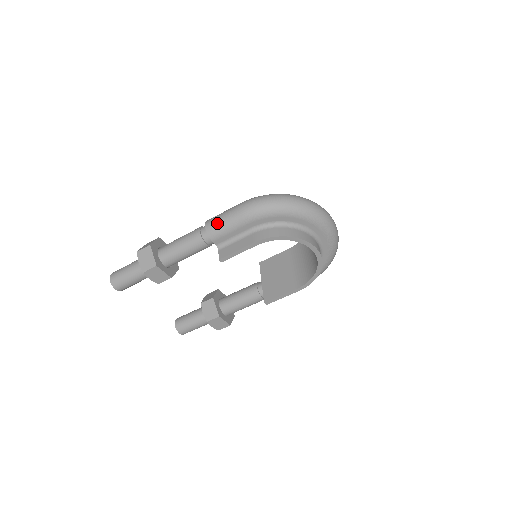
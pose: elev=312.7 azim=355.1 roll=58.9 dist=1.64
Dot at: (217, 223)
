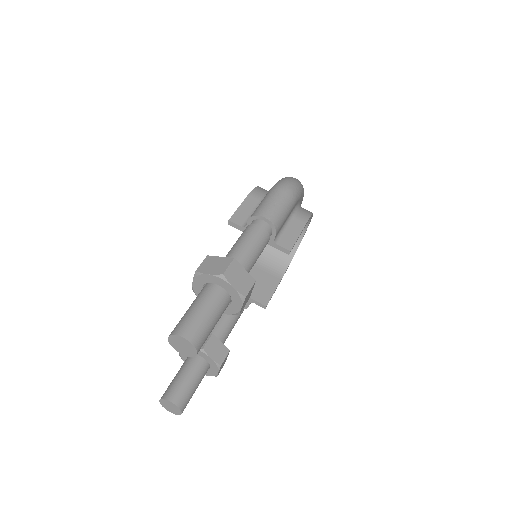
Dot at: (277, 211)
